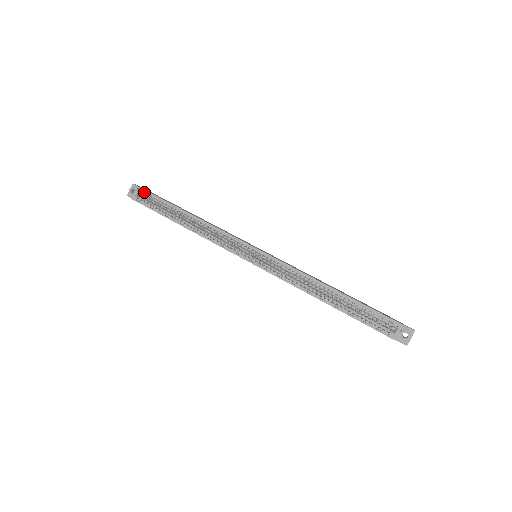
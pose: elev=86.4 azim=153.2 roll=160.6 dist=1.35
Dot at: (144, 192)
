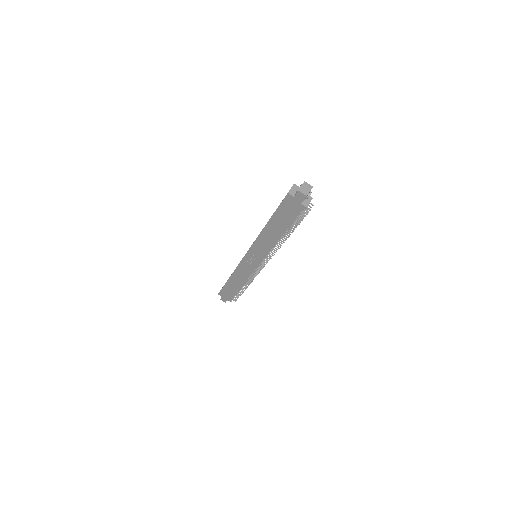
Dot at: occluded
